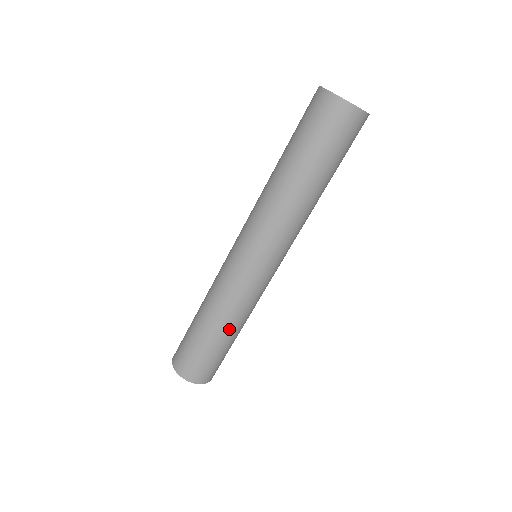
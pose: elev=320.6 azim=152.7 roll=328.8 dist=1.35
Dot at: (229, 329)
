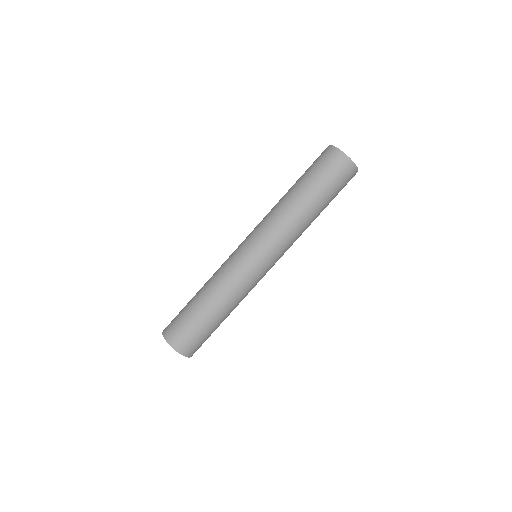
Dot at: (217, 304)
